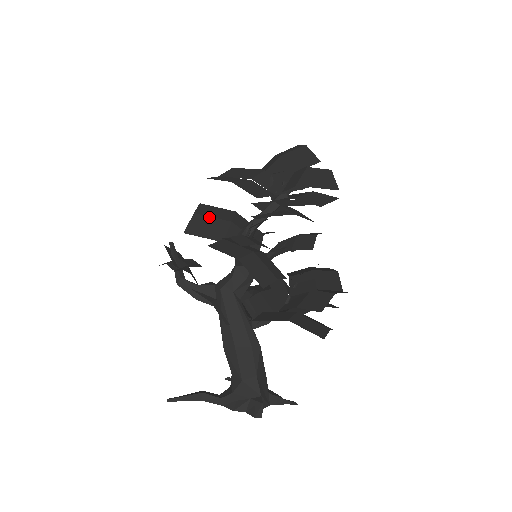
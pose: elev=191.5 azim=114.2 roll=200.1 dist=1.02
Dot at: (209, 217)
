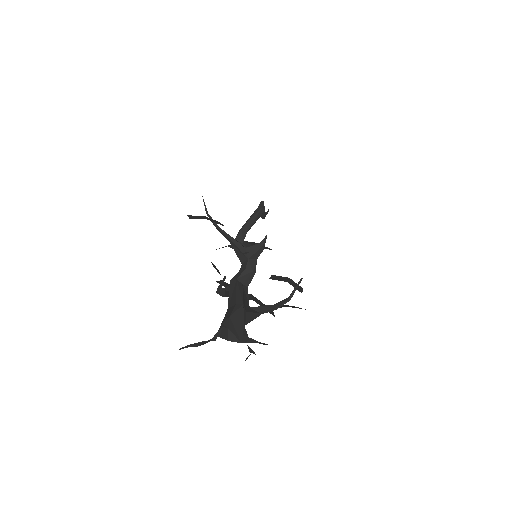
Dot at: occluded
